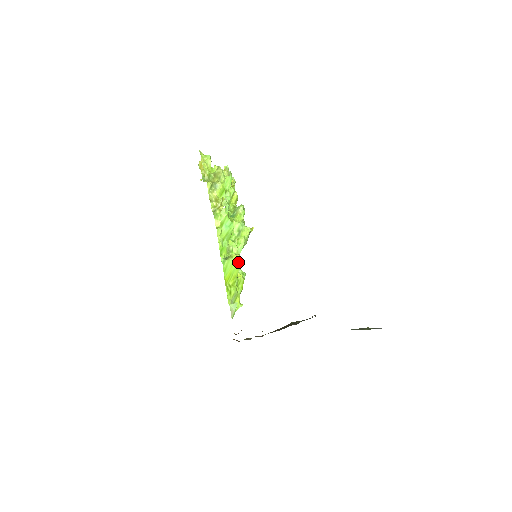
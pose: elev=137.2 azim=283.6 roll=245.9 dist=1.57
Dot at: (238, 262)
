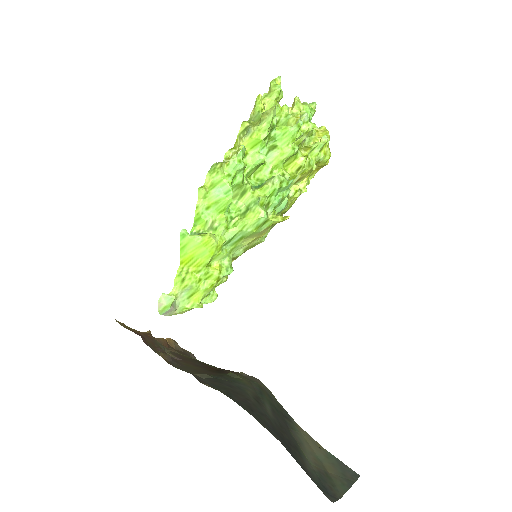
Dot at: (210, 247)
